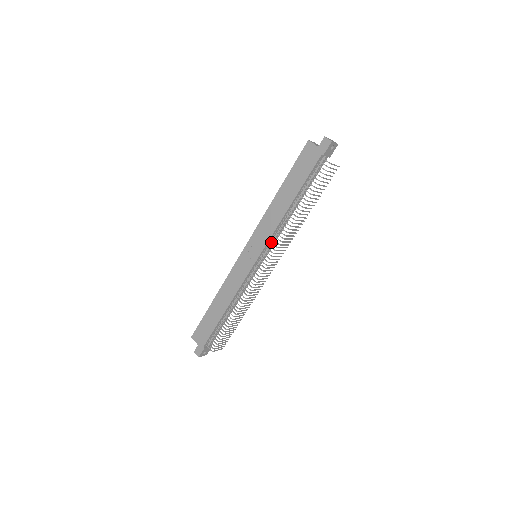
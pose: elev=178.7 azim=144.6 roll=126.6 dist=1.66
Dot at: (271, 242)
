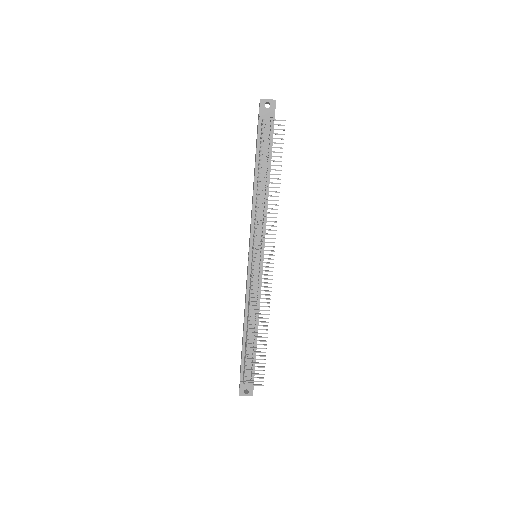
Dot at: (253, 231)
